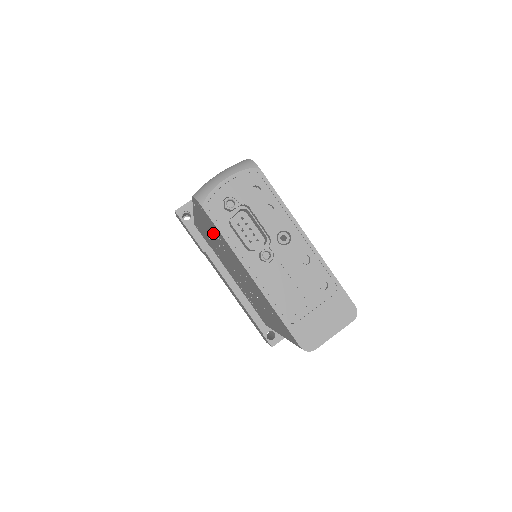
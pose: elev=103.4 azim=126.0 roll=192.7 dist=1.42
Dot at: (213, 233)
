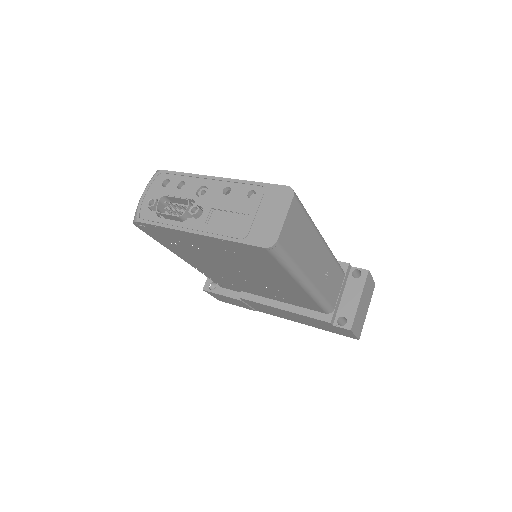
Dot at: (182, 247)
